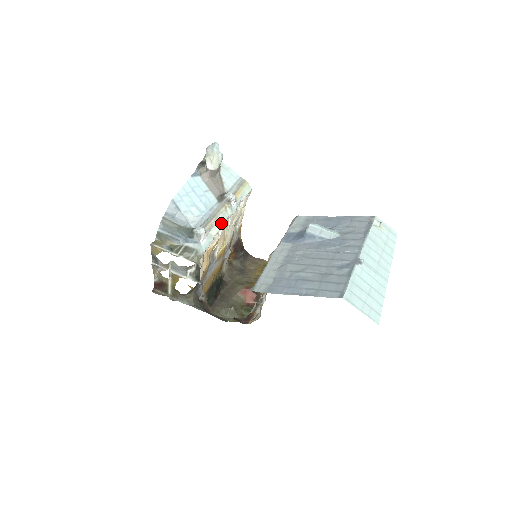
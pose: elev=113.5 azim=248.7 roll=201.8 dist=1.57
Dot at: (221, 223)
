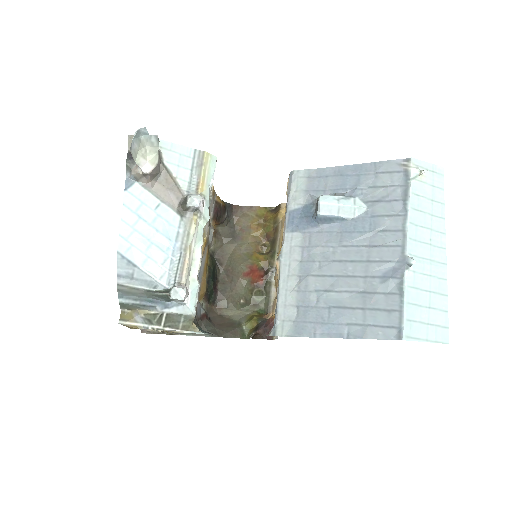
Dot at: (198, 250)
